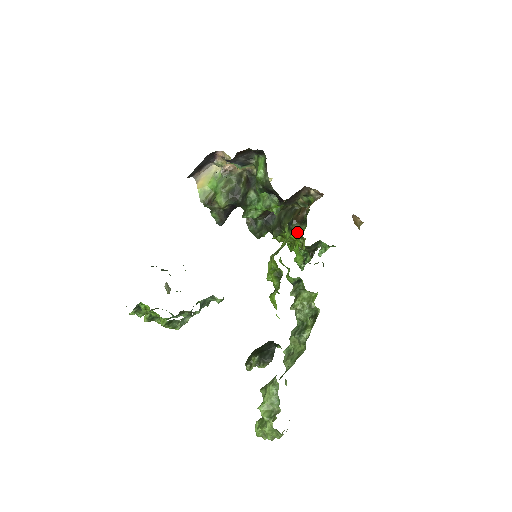
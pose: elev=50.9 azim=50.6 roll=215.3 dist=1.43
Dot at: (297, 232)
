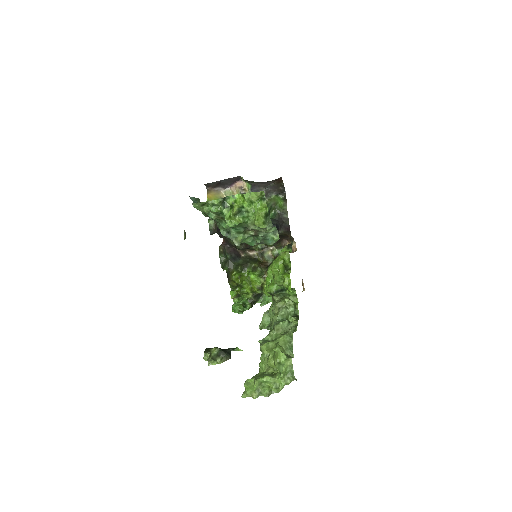
Dot at: (258, 274)
